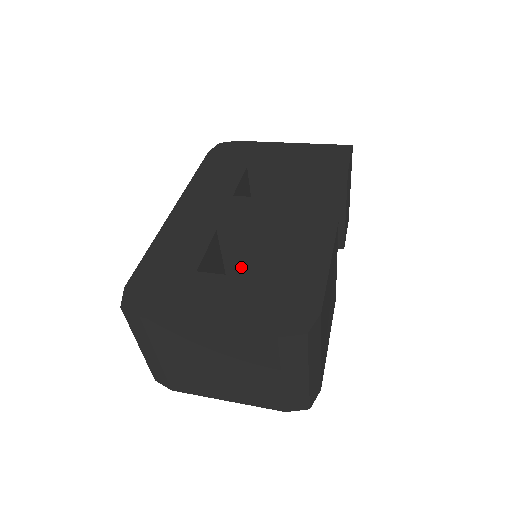
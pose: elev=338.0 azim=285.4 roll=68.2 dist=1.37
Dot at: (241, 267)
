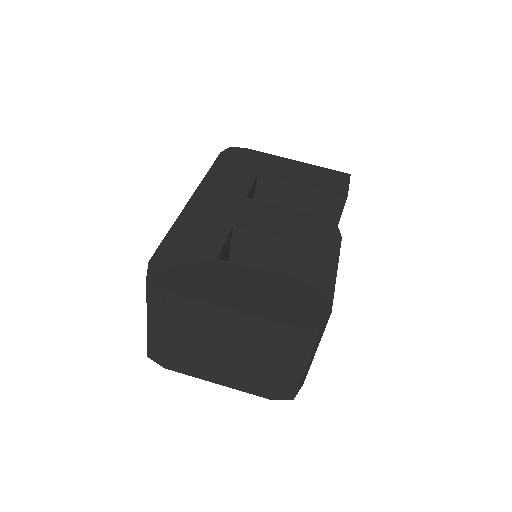
Dot at: (245, 263)
